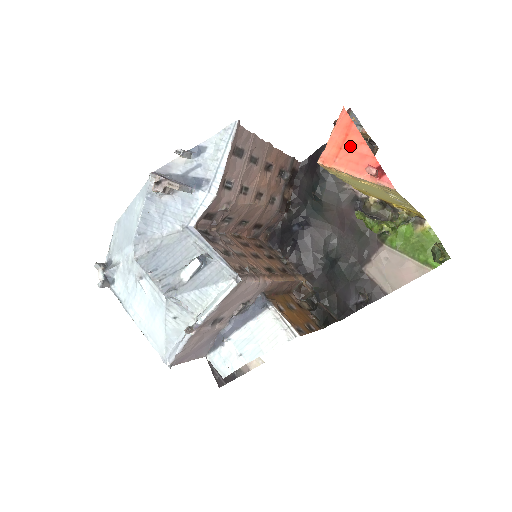
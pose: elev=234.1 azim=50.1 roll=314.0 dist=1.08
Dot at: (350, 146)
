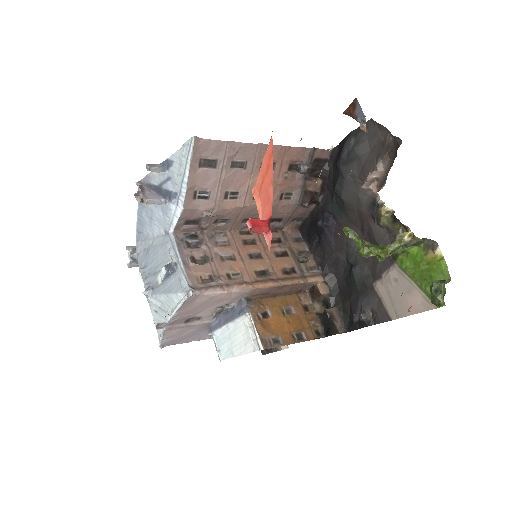
Dot at: (266, 182)
